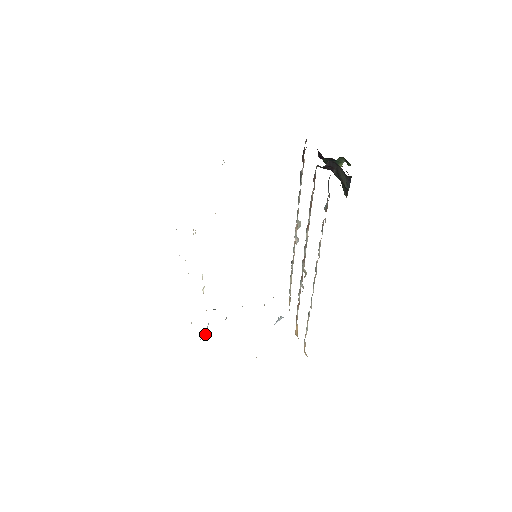
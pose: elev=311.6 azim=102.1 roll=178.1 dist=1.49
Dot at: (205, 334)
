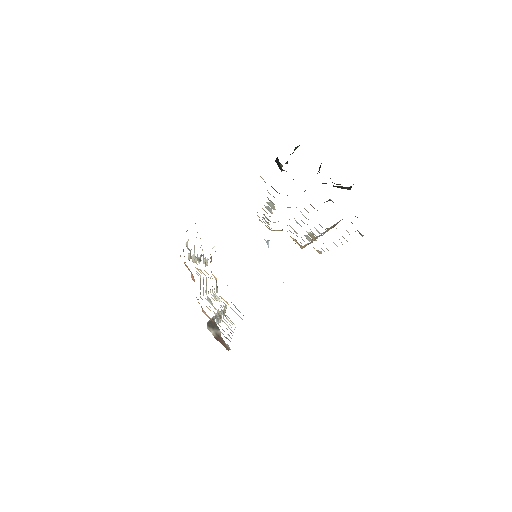
Dot at: occluded
